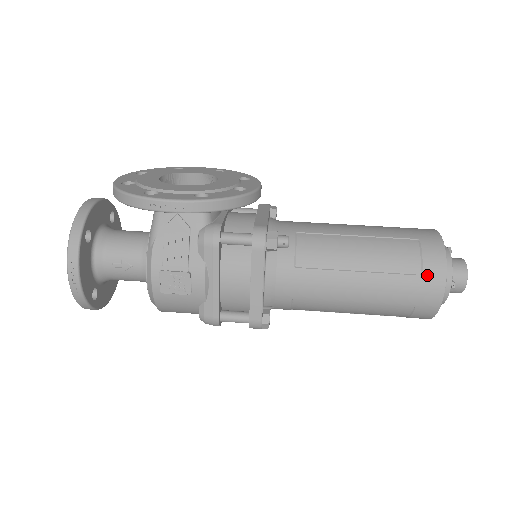
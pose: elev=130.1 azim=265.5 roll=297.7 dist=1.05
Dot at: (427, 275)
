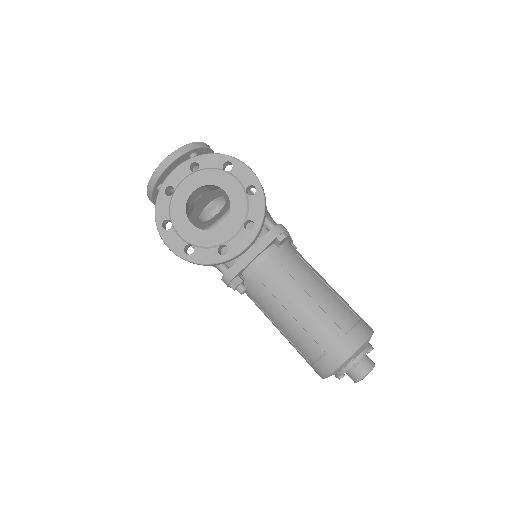
Dot at: (314, 368)
